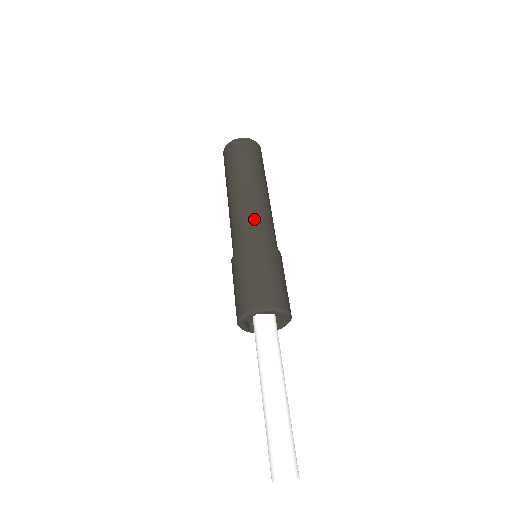
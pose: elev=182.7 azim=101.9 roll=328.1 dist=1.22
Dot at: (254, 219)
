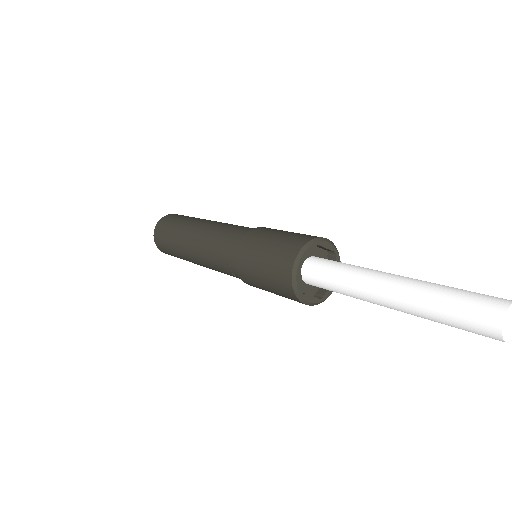
Dot at: occluded
